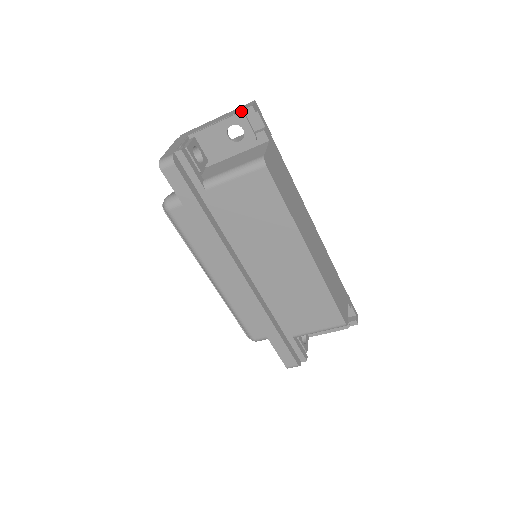
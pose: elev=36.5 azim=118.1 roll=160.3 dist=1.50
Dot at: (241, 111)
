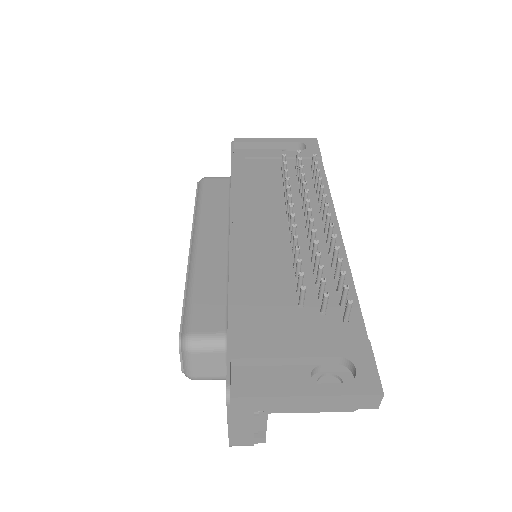
Dot at: occluded
